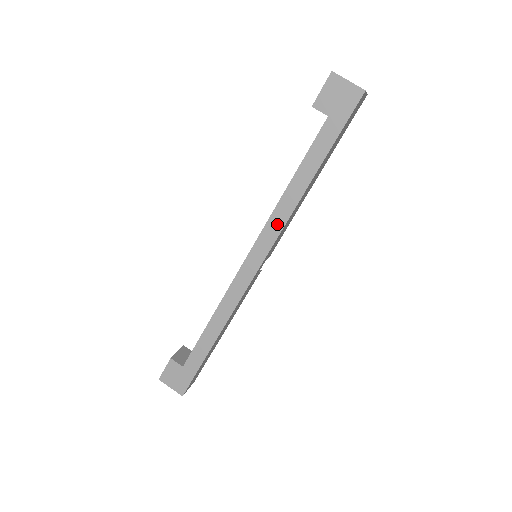
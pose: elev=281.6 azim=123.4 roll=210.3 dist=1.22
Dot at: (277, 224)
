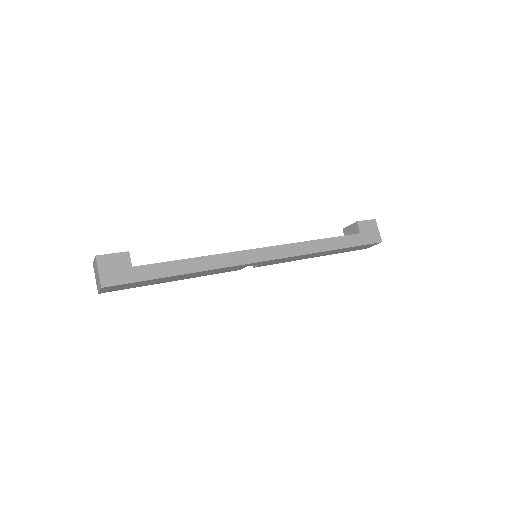
Dot at: (295, 250)
